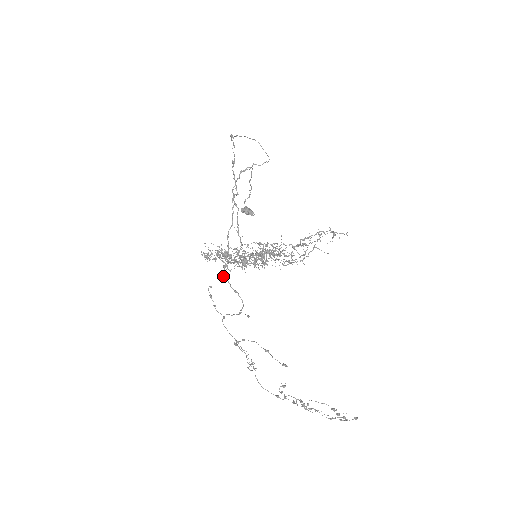
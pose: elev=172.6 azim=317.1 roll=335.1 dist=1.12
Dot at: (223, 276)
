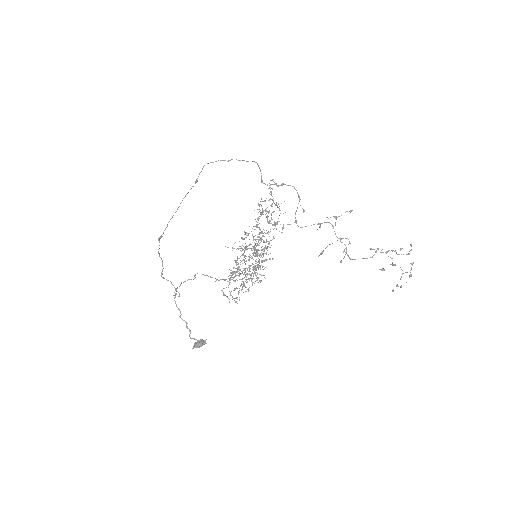
Dot at: (267, 185)
